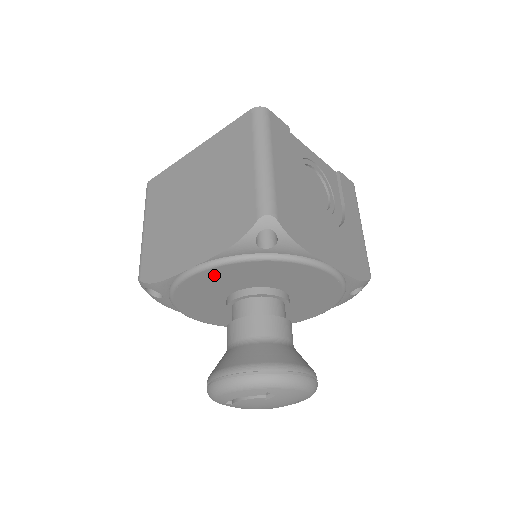
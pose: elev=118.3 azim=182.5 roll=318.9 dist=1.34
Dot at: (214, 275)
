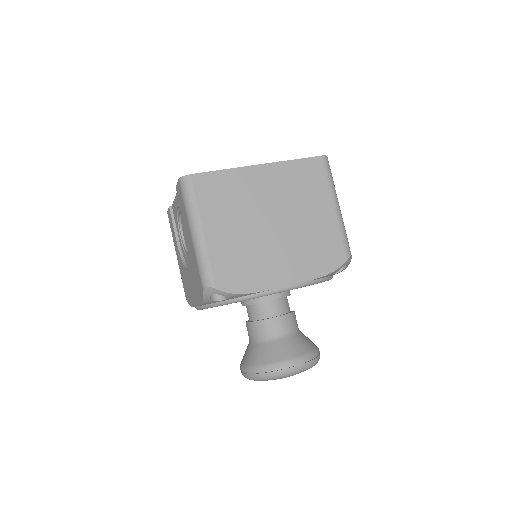
Dot at: occluded
